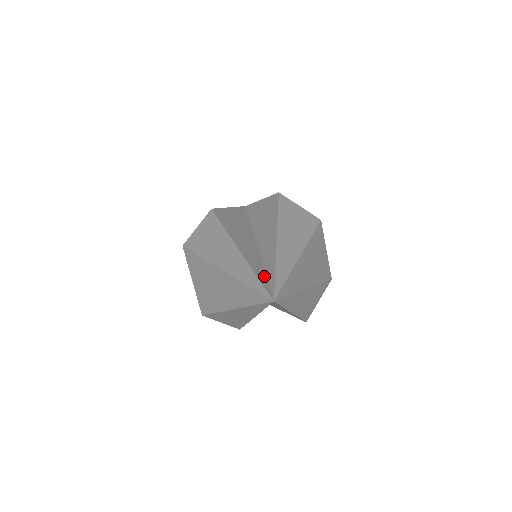
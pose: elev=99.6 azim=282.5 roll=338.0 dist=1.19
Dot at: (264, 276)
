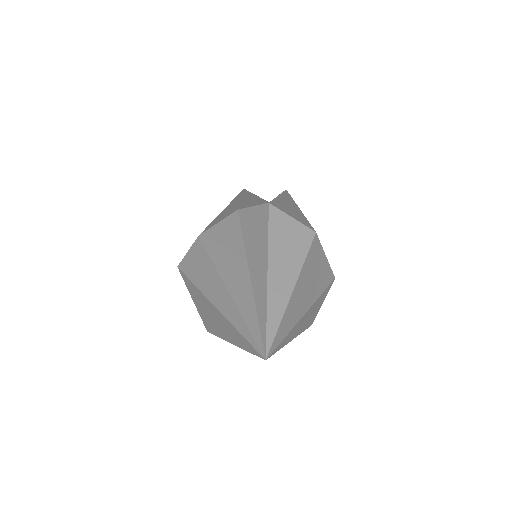
Dot at: (256, 323)
